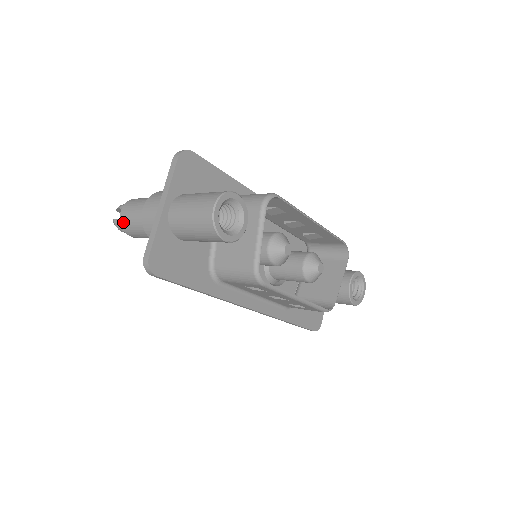
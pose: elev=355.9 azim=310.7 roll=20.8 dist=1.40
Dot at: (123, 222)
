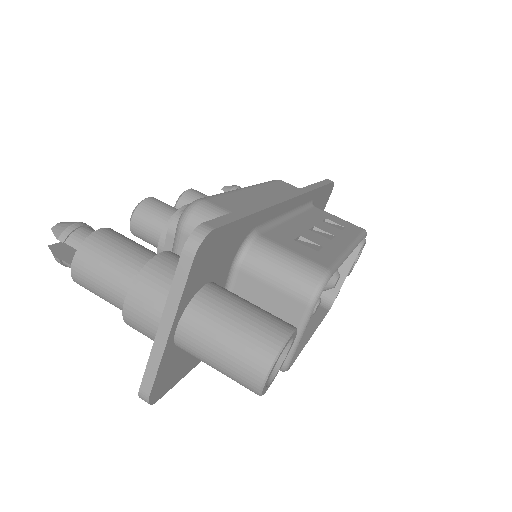
Dot at: (78, 282)
